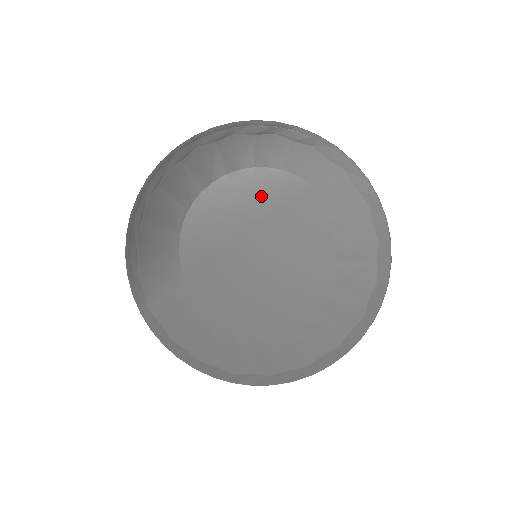
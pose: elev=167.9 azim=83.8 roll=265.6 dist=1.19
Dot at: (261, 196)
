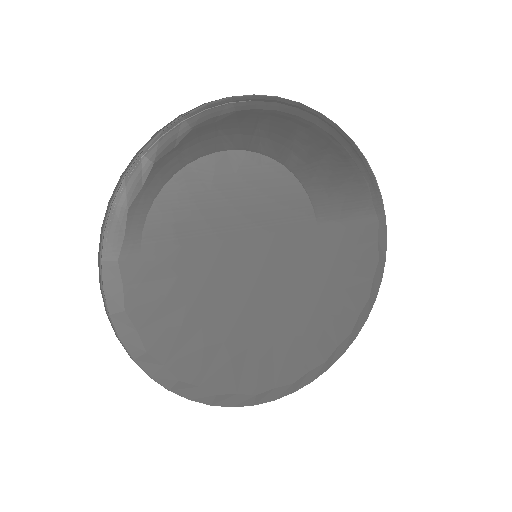
Dot at: (308, 201)
